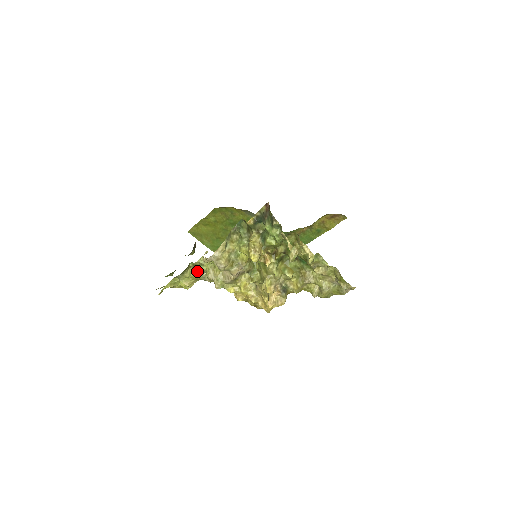
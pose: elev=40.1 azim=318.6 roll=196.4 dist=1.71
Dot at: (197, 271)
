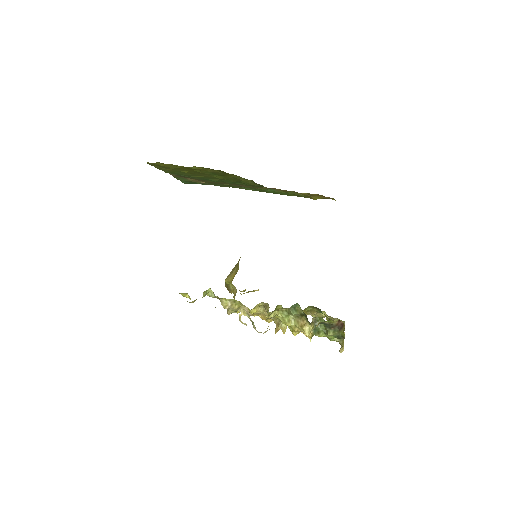
Dot at: (207, 293)
